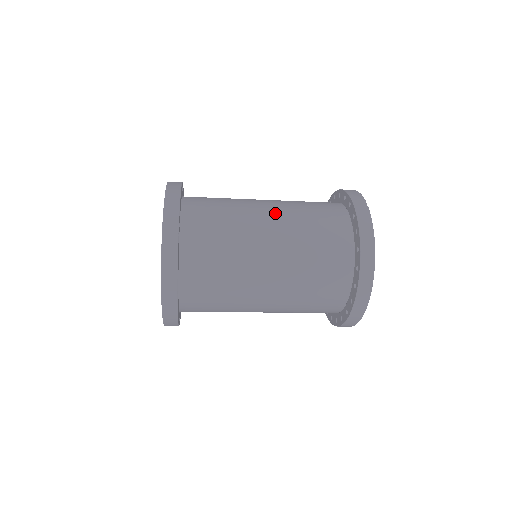
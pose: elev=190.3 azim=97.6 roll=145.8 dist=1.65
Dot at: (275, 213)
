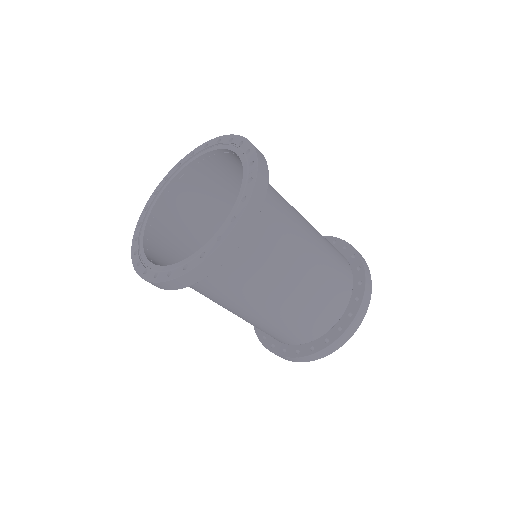
Dot at: (315, 242)
